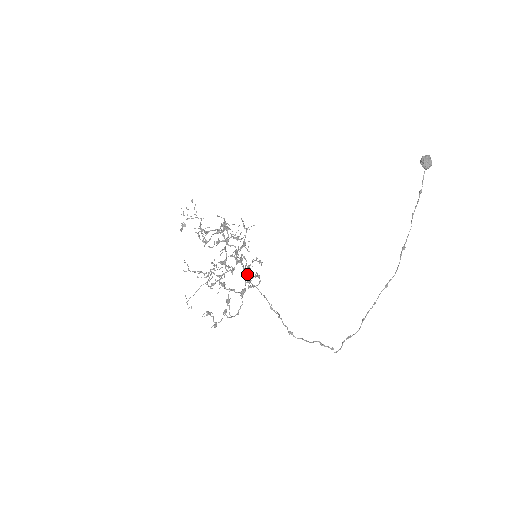
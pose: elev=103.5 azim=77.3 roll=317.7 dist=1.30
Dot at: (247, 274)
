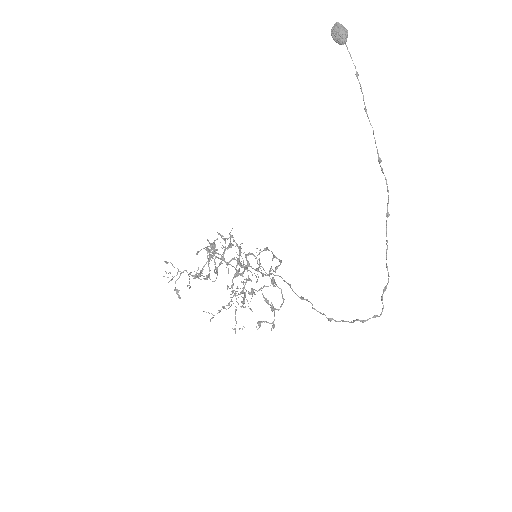
Dot at: (262, 275)
